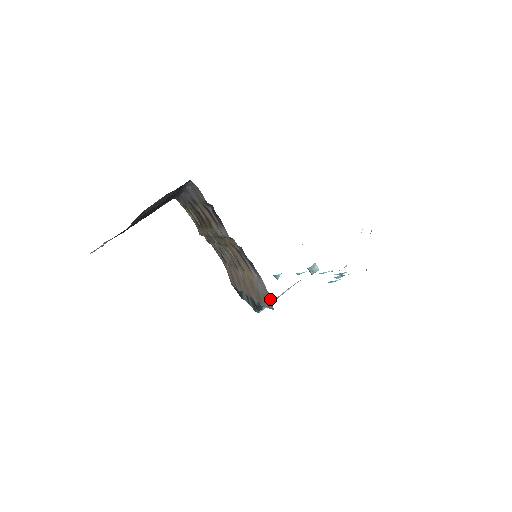
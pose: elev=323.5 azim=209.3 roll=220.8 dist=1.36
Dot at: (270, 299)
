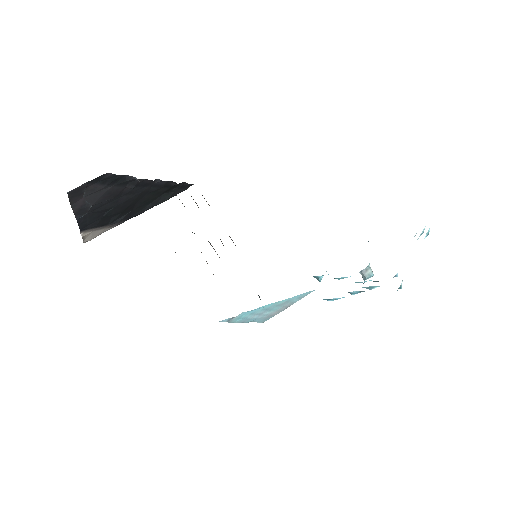
Dot at: occluded
